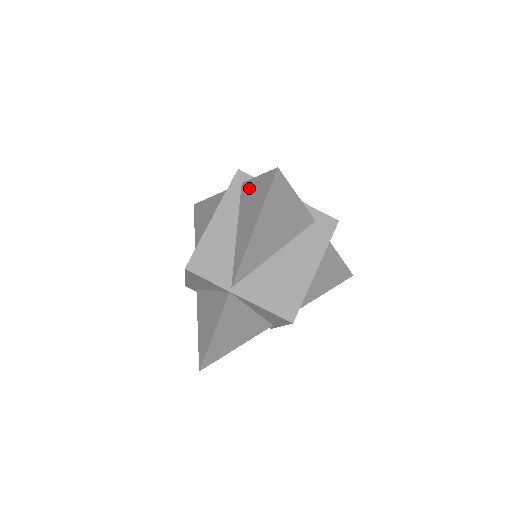
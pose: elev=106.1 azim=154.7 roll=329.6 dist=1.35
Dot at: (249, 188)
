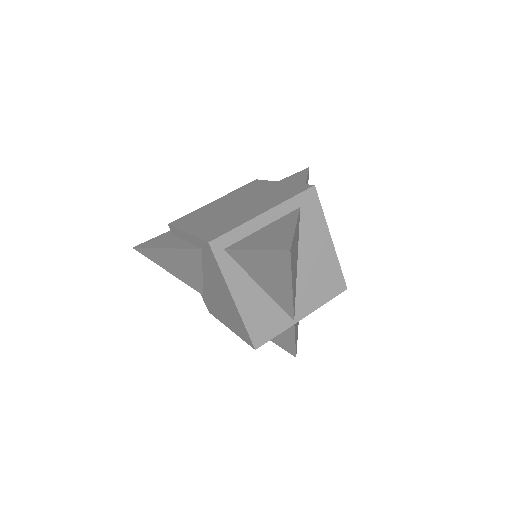
Dot at: (246, 257)
